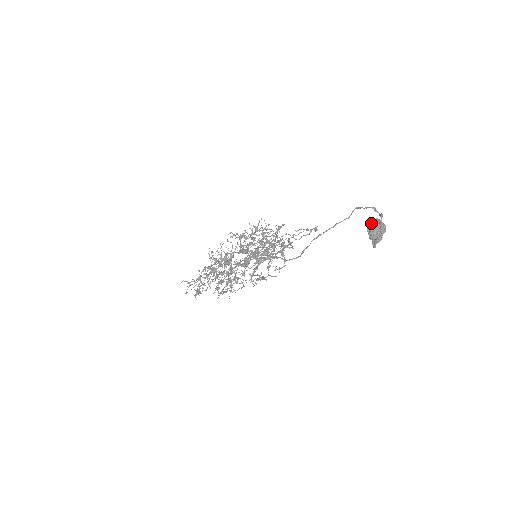
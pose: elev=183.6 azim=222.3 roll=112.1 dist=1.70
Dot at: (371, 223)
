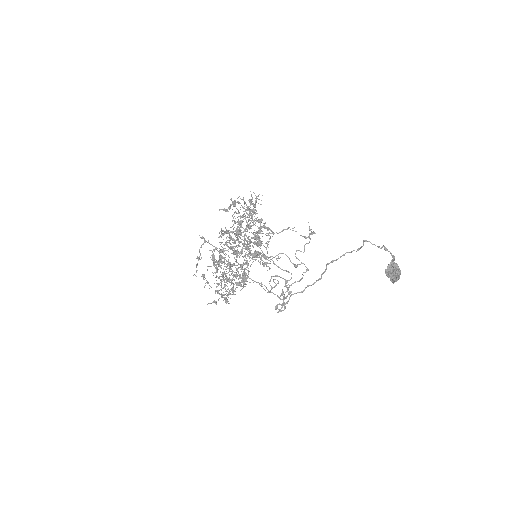
Dot at: occluded
